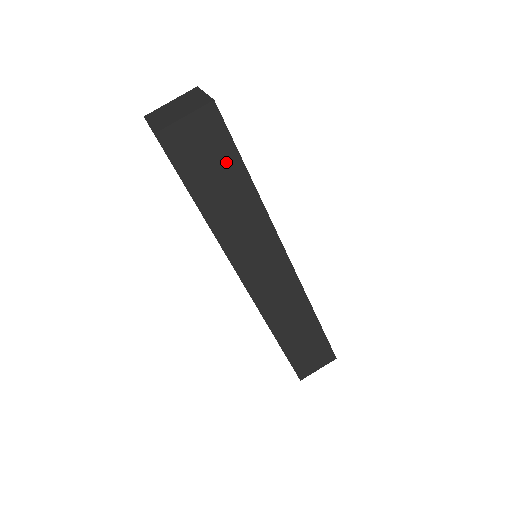
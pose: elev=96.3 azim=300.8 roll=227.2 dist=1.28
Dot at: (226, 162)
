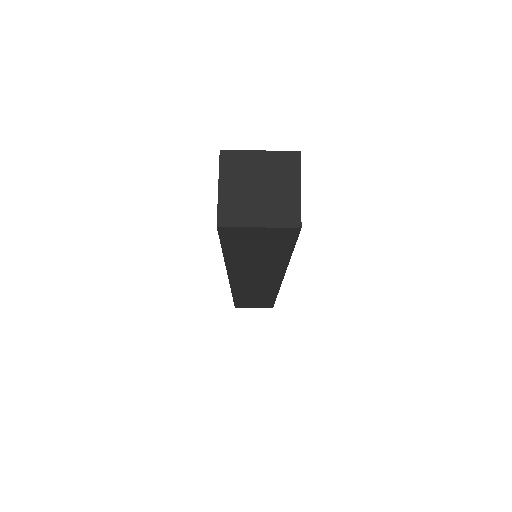
Dot at: (276, 249)
